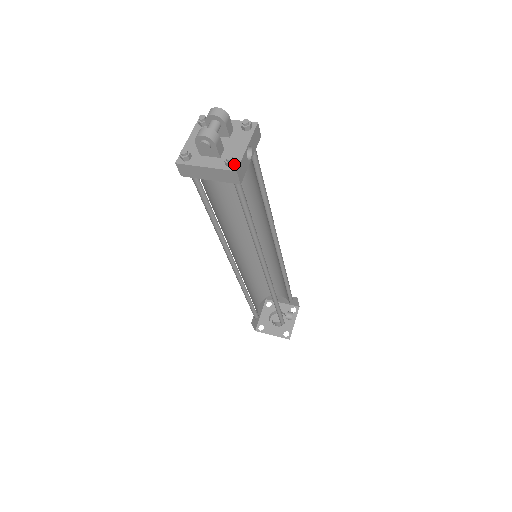
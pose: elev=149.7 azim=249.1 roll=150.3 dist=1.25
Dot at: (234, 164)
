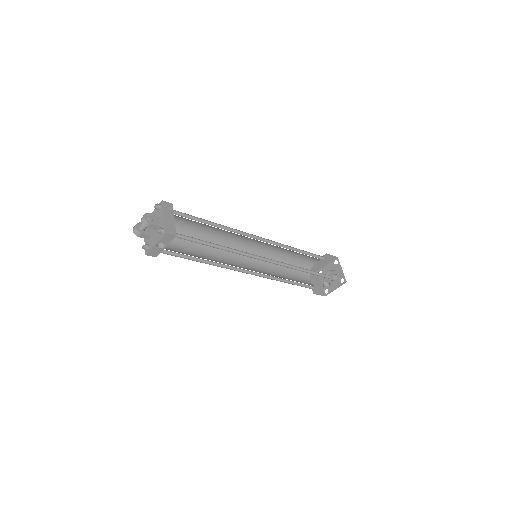
Dot at: (146, 250)
